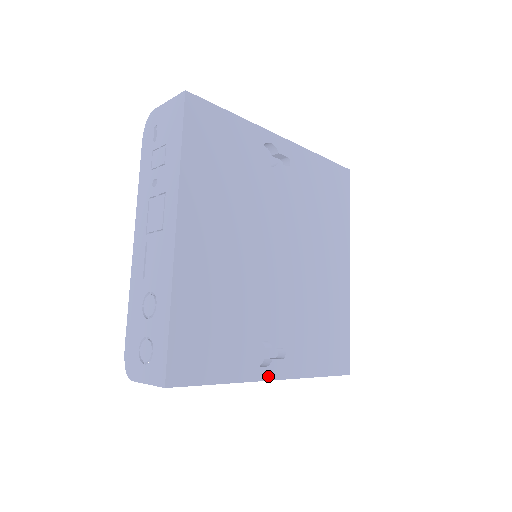
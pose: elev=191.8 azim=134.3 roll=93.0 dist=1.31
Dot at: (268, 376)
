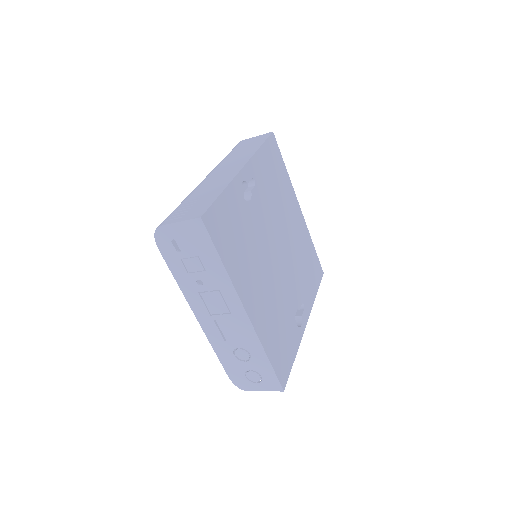
Dot at: (304, 326)
